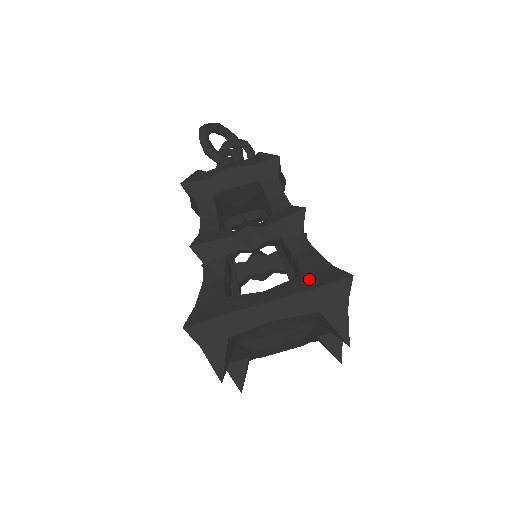
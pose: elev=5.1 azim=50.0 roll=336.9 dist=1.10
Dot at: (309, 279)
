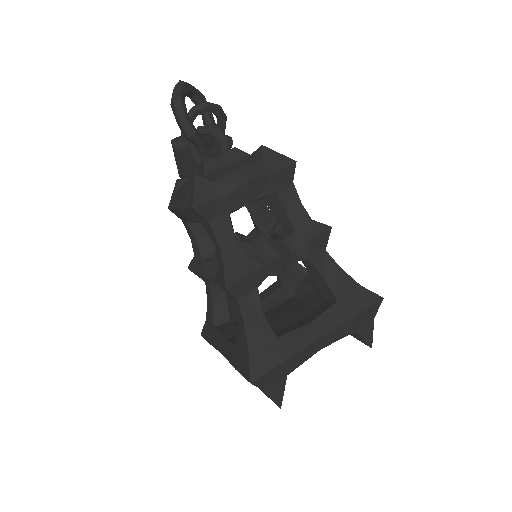
Dot at: (347, 305)
